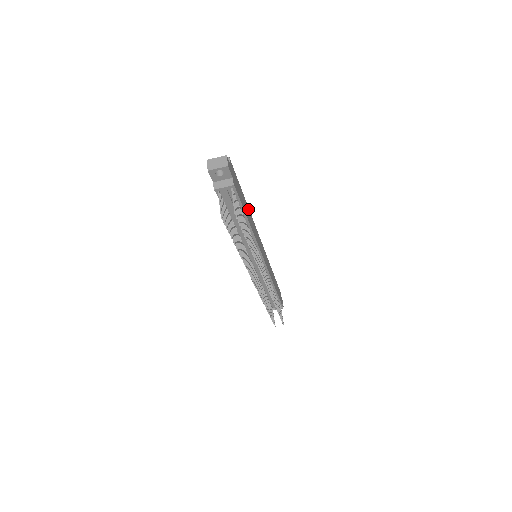
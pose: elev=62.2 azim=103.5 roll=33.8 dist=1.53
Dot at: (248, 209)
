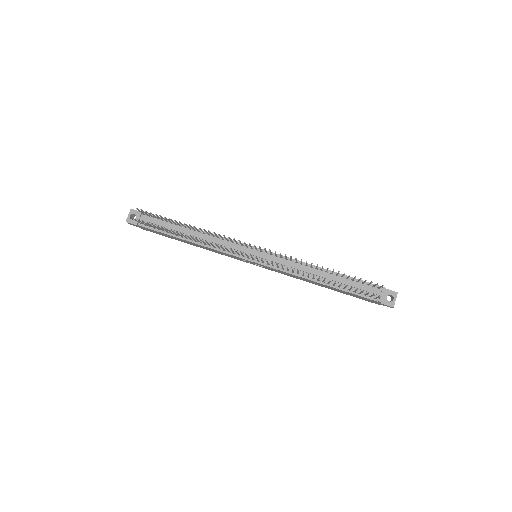
Dot at: occluded
